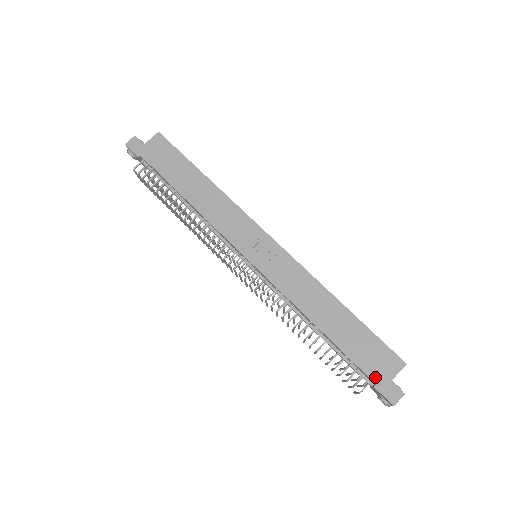
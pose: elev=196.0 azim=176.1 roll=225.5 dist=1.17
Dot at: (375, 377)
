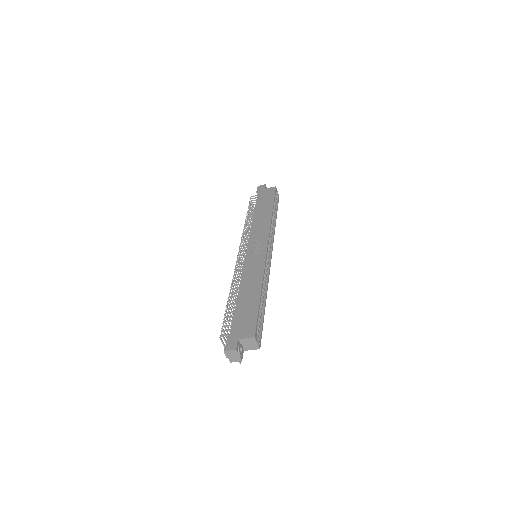
Dot at: (233, 332)
